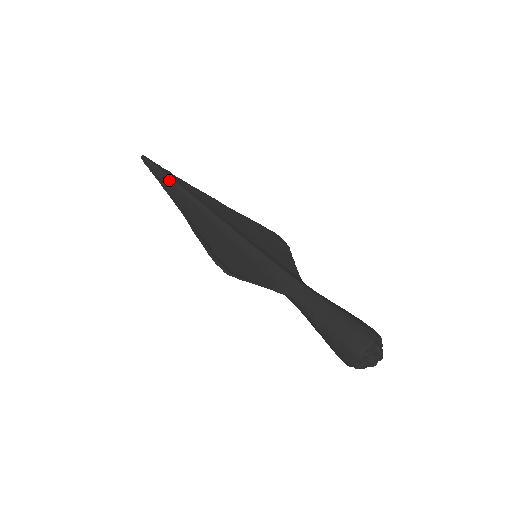
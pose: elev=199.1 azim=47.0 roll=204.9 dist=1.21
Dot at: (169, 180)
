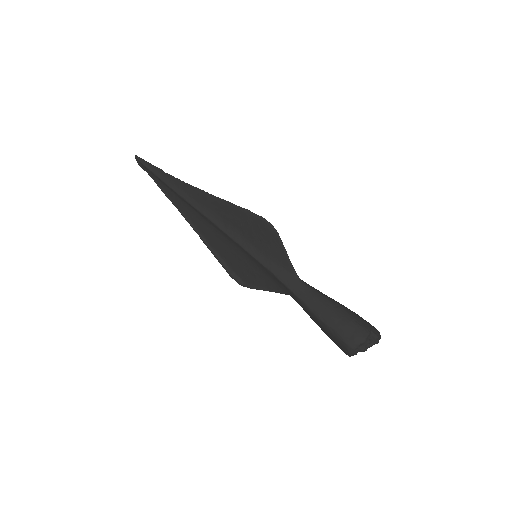
Dot at: (165, 185)
